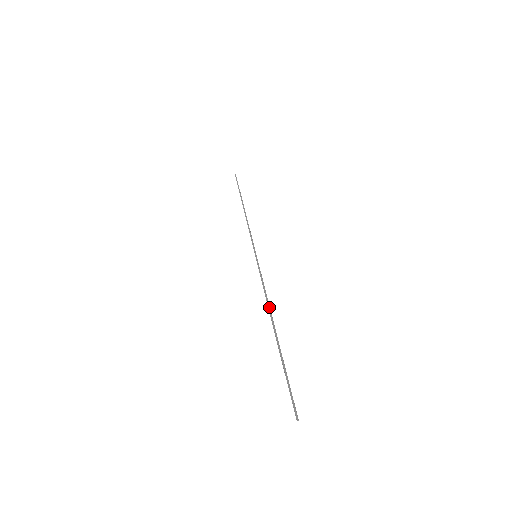
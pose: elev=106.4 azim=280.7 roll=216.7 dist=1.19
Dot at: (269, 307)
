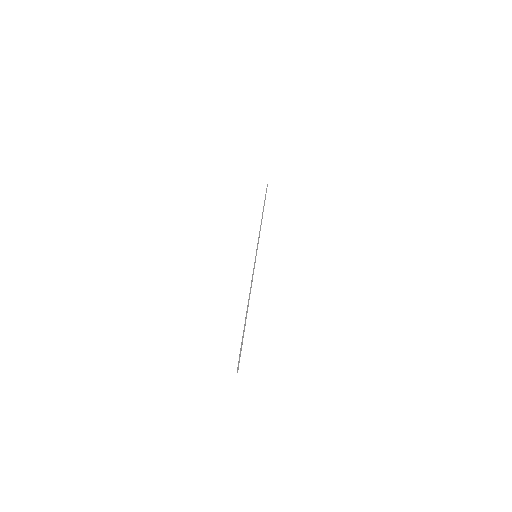
Dot at: occluded
